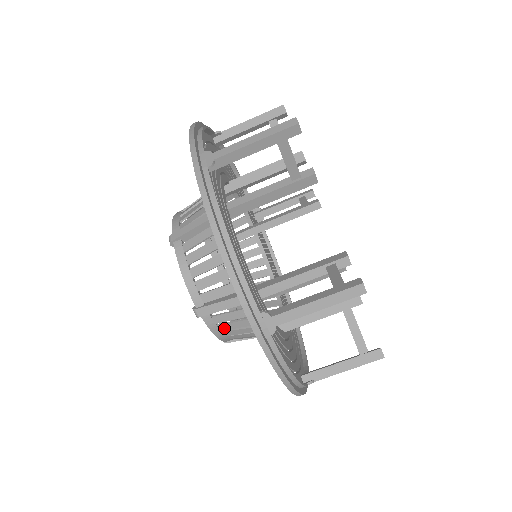
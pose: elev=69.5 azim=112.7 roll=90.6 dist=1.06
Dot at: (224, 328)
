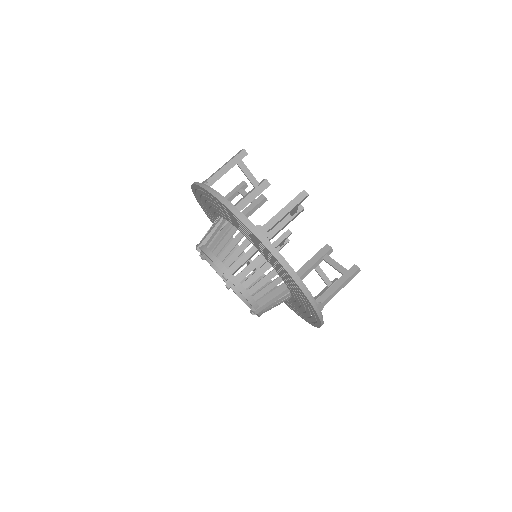
Dot at: (266, 311)
